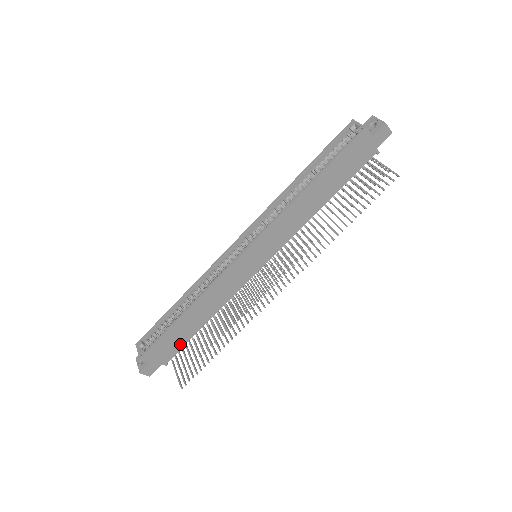
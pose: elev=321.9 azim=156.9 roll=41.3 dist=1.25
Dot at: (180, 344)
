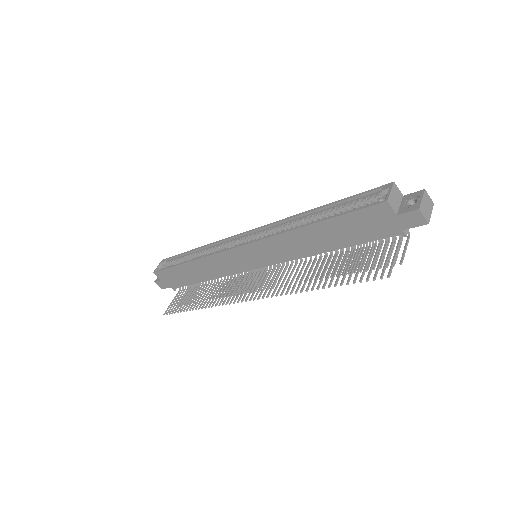
Dot at: (184, 282)
